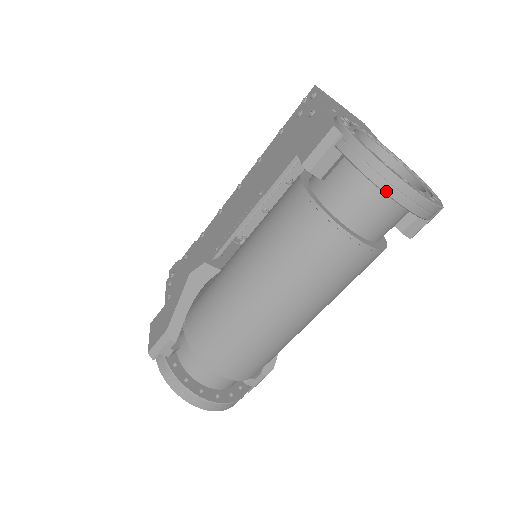
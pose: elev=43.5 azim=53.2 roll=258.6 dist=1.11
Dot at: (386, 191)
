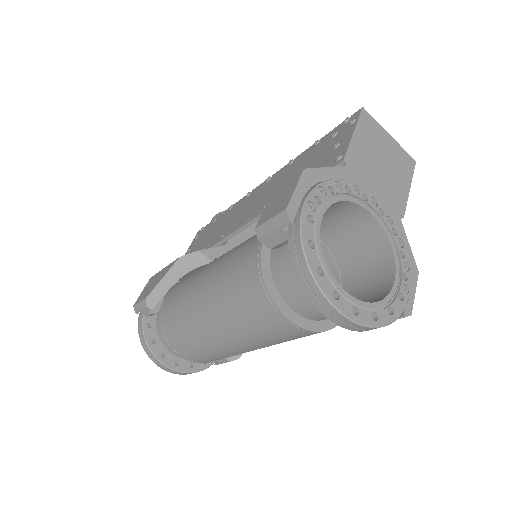
Dot at: (310, 298)
